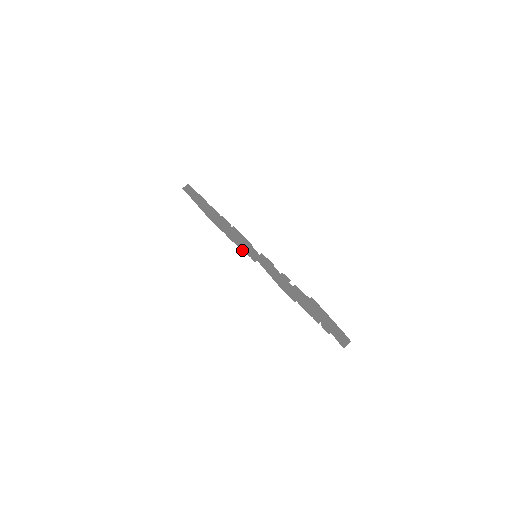
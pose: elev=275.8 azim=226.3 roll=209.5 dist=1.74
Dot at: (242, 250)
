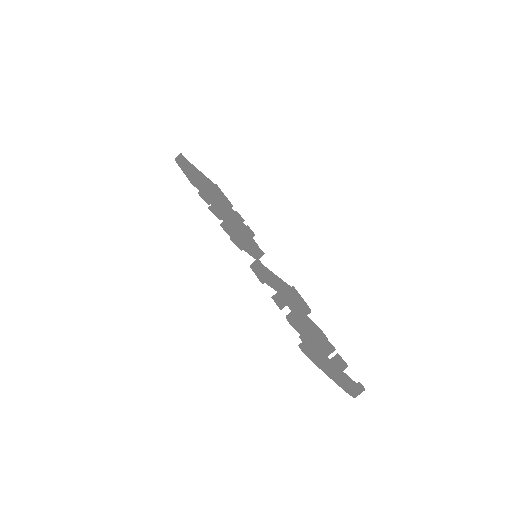
Dot at: occluded
